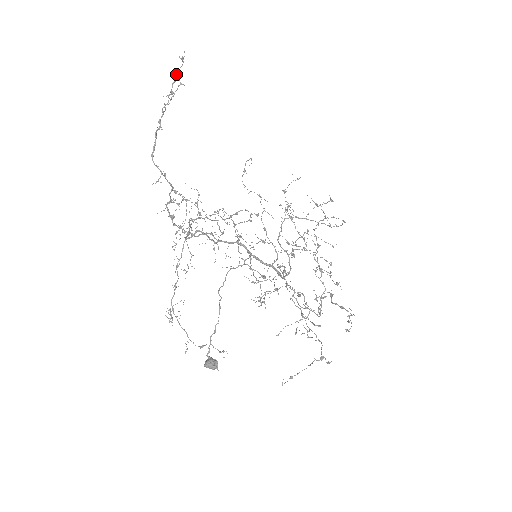
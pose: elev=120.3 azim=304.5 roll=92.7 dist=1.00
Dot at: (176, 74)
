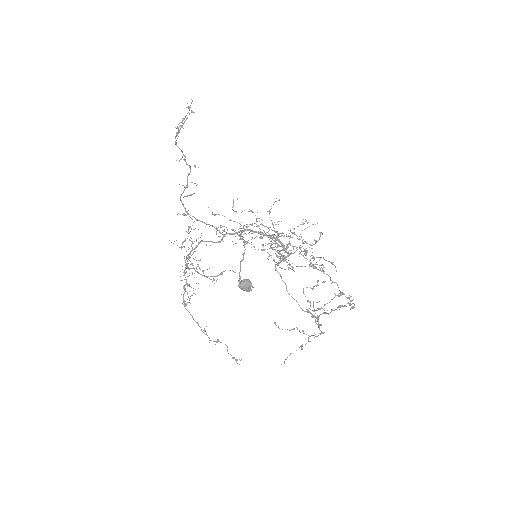
Dot at: (183, 120)
